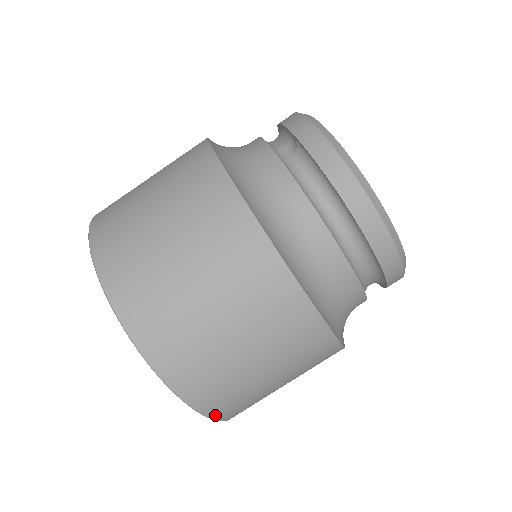
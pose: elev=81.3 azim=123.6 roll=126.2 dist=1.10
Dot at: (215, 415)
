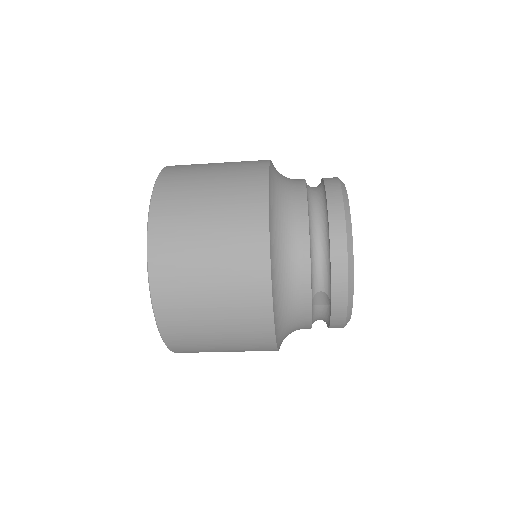
Dot at: occluded
